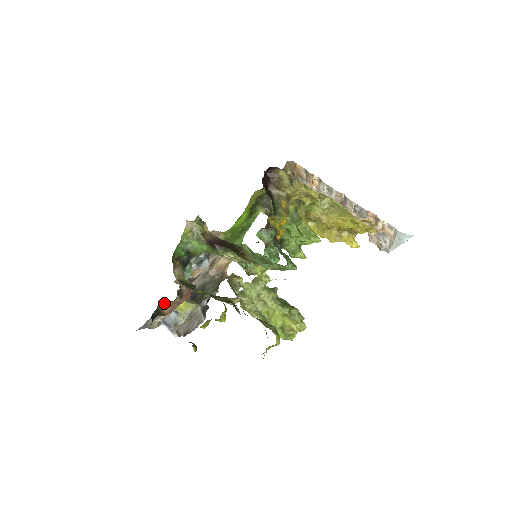
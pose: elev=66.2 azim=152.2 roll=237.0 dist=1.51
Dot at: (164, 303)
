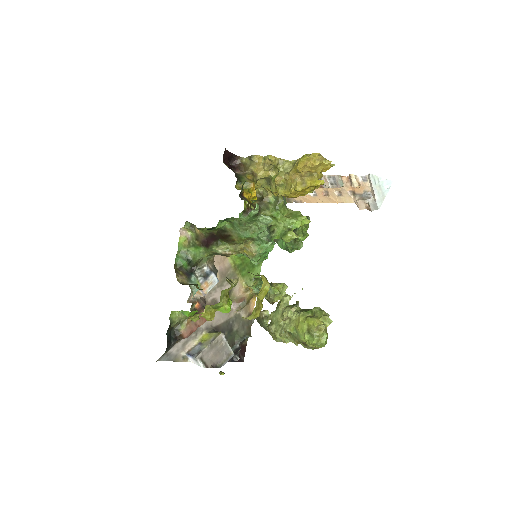
Dot at: (176, 317)
